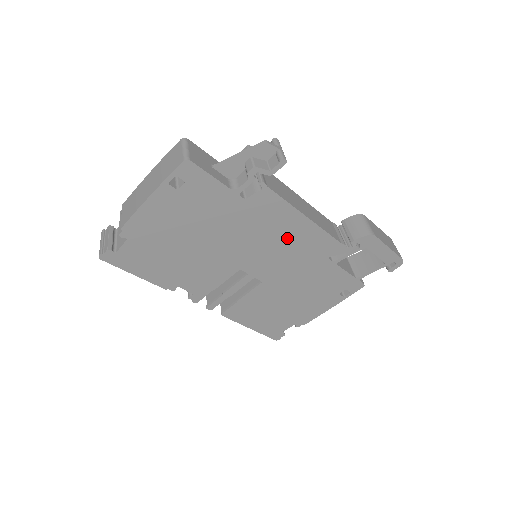
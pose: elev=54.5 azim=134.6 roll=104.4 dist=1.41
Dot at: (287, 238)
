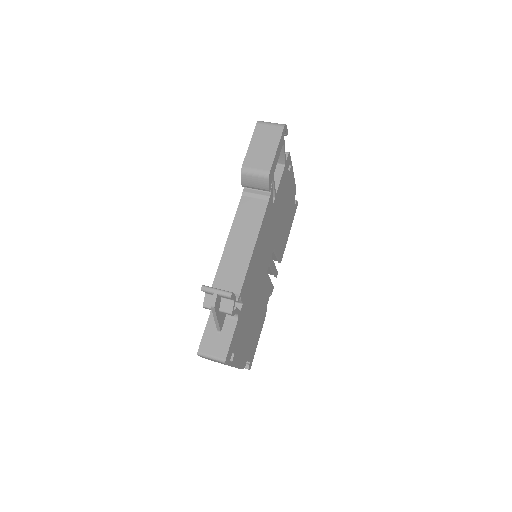
Dot at: (260, 251)
